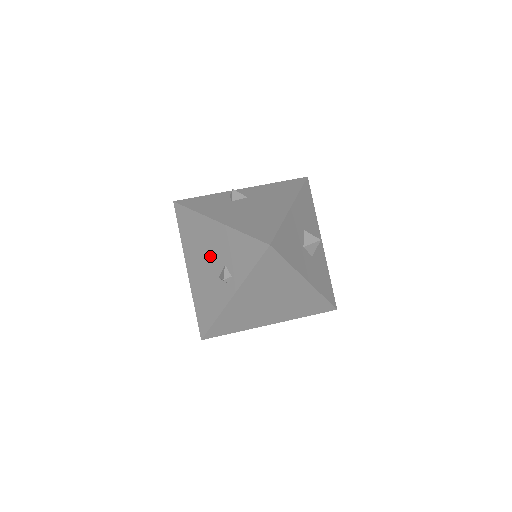
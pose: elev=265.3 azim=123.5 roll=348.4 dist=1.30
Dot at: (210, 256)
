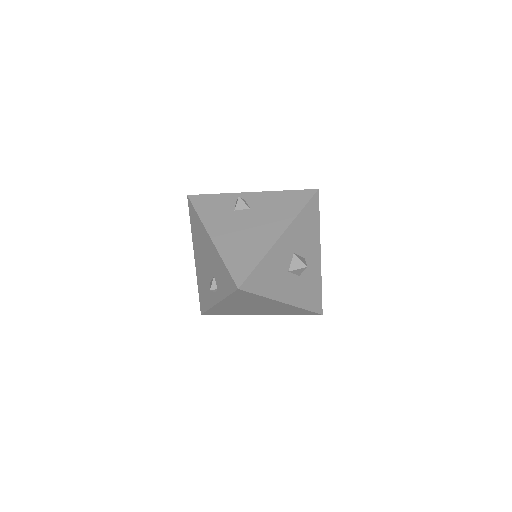
Dot at: (206, 261)
